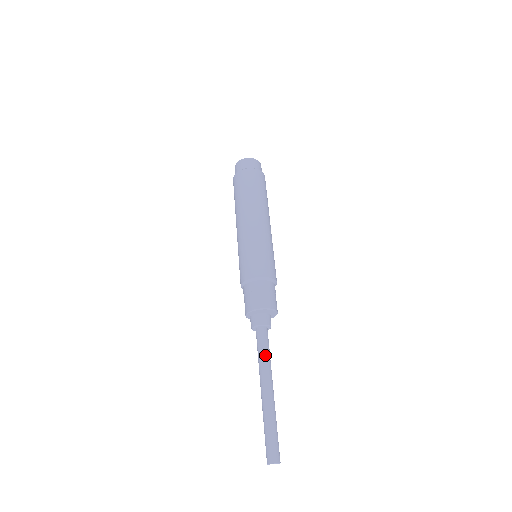
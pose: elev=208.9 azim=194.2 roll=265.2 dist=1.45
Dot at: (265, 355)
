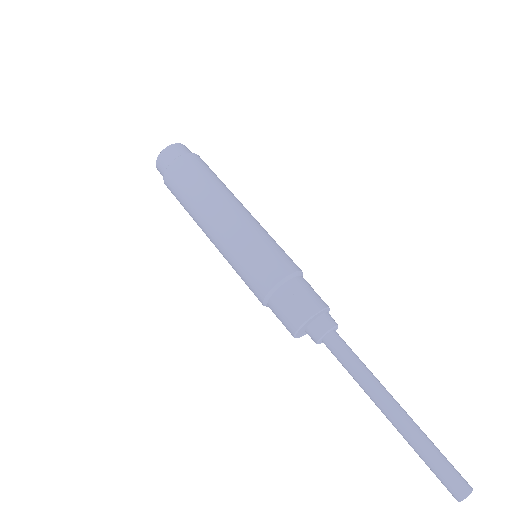
Dot at: (351, 371)
